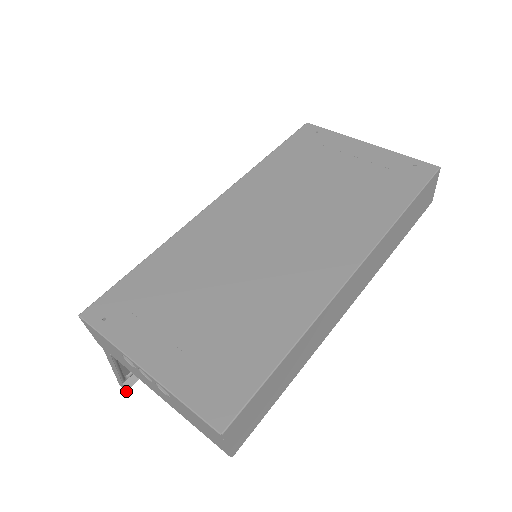
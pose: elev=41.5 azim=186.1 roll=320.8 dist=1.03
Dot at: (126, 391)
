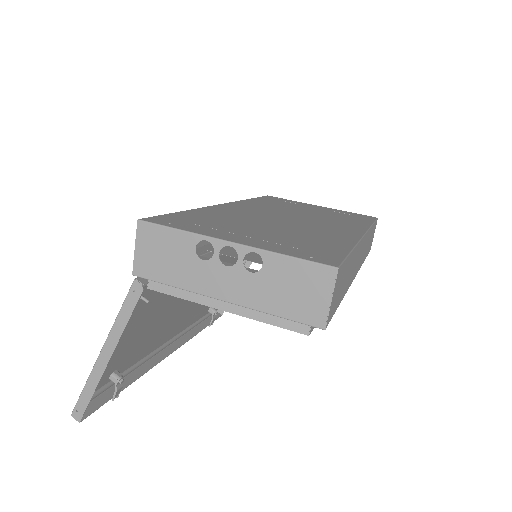
Dot at: (79, 422)
